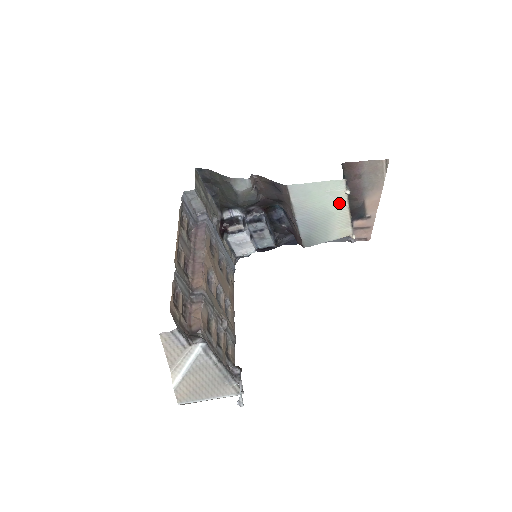
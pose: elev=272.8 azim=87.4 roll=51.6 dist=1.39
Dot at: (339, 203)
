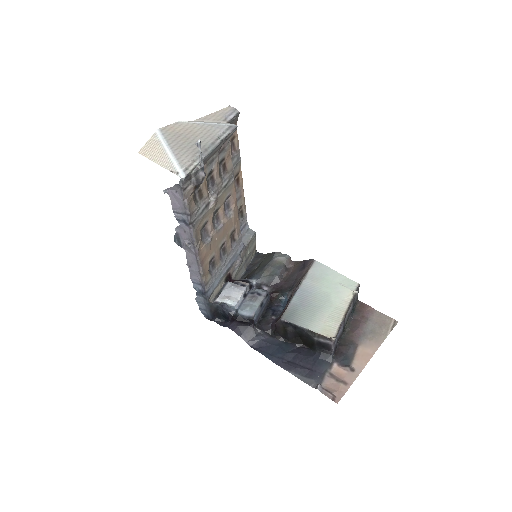
Dot at: (342, 300)
